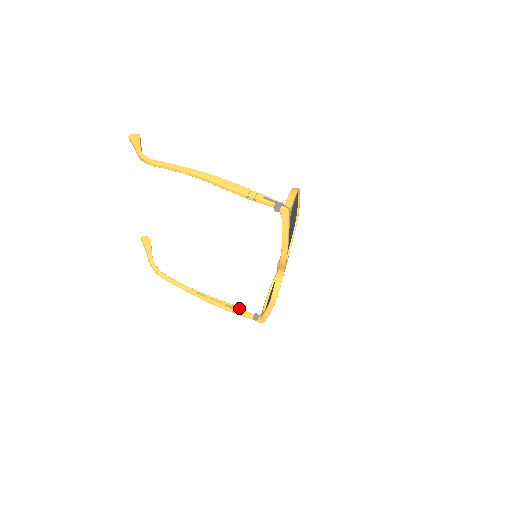
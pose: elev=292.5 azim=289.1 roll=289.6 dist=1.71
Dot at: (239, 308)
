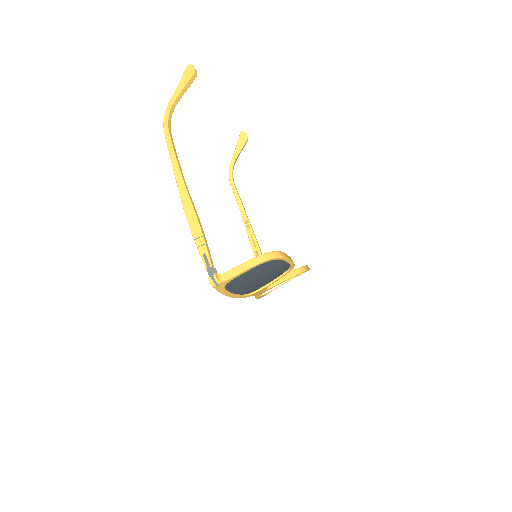
Dot at: occluded
